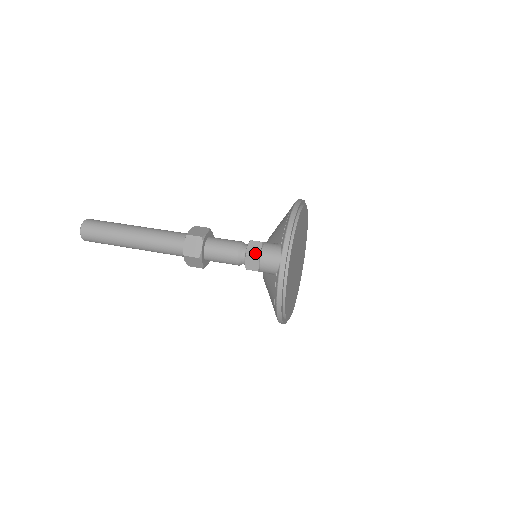
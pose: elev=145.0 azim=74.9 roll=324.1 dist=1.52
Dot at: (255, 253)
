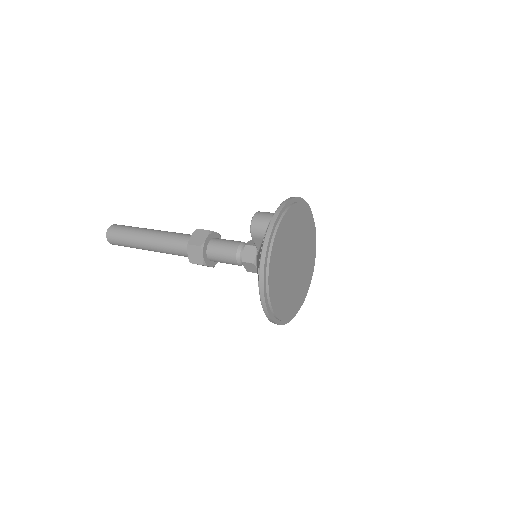
Dot at: (254, 244)
